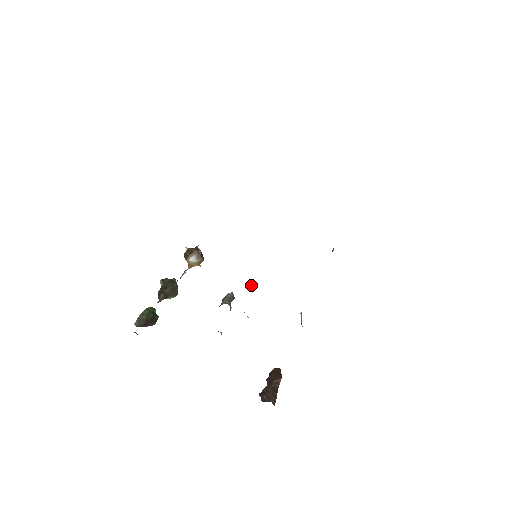
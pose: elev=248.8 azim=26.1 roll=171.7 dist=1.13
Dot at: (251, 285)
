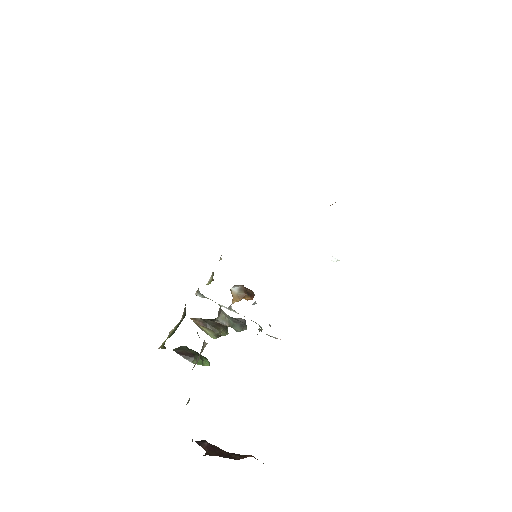
Dot at: (255, 303)
